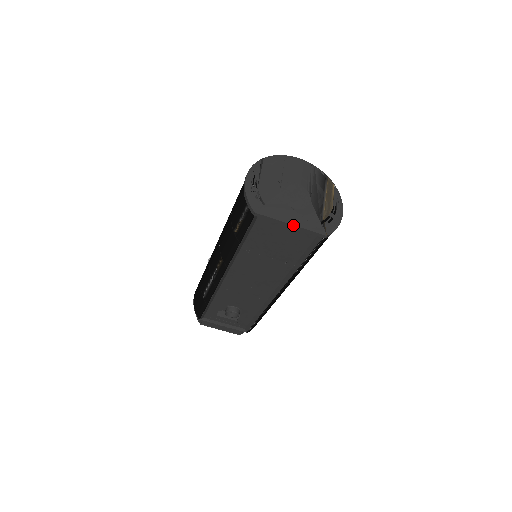
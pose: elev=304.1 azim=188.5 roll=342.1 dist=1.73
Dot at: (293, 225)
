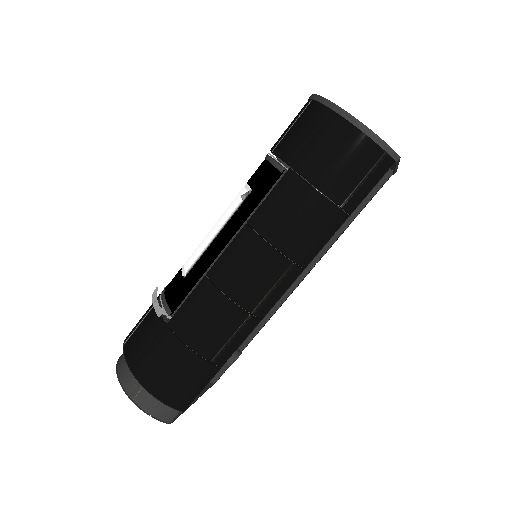
Dot at: occluded
